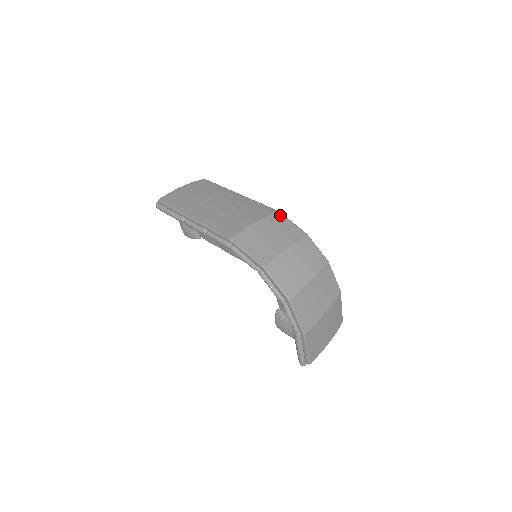
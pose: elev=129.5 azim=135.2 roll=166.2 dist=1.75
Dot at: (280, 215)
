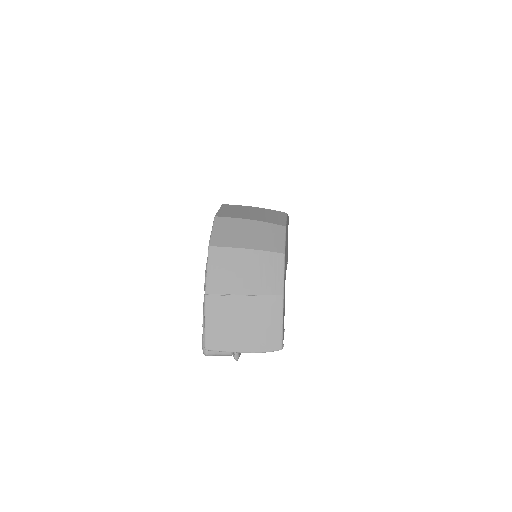
Dot at: (283, 214)
